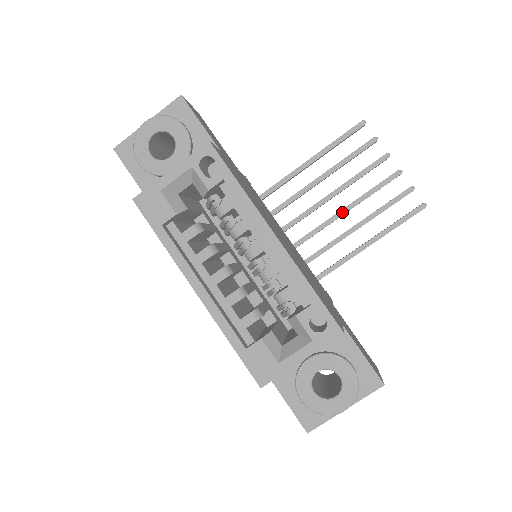
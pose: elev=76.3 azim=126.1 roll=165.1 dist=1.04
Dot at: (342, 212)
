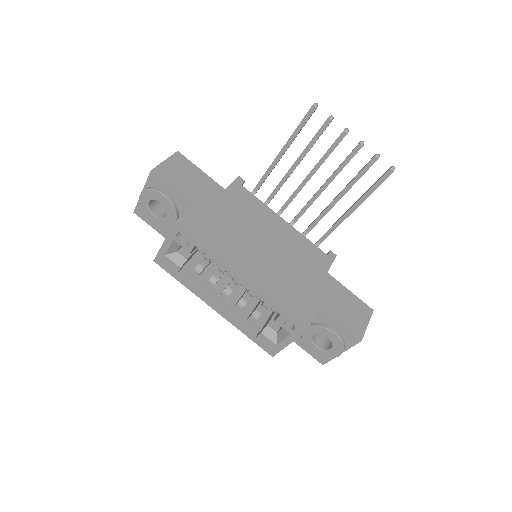
Dot at: (323, 187)
